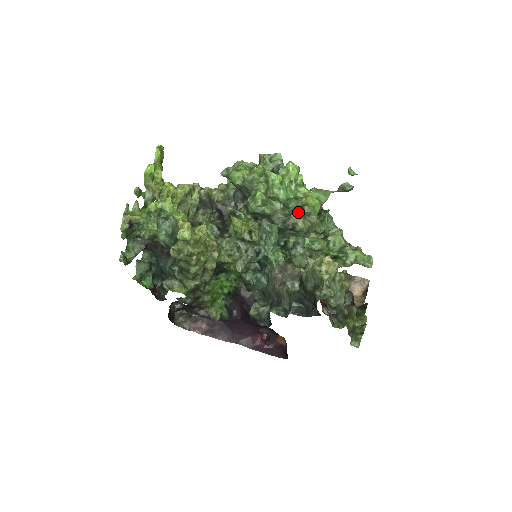
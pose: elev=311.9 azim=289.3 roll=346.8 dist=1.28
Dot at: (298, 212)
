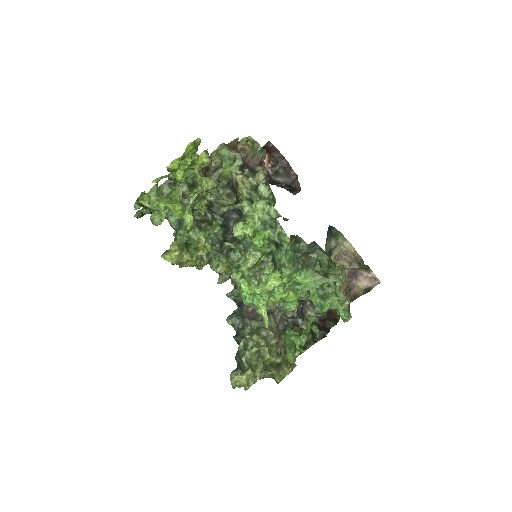
Dot at: occluded
